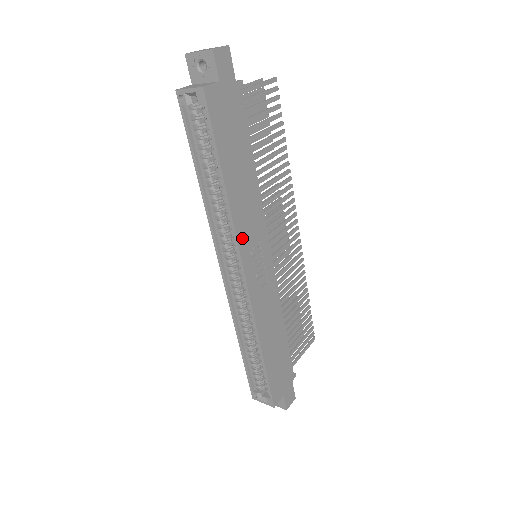
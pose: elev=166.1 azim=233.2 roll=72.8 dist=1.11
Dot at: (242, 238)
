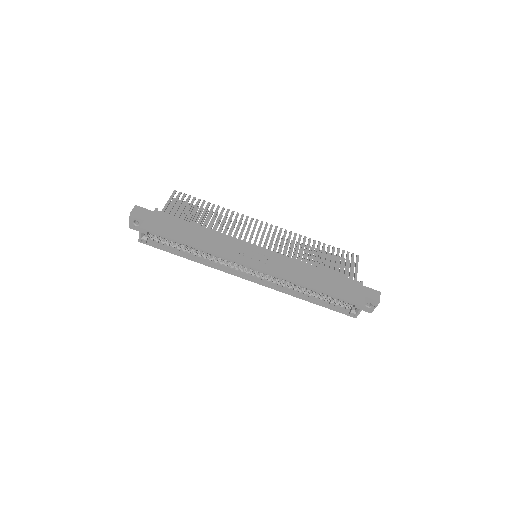
Dot at: (229, 255)
